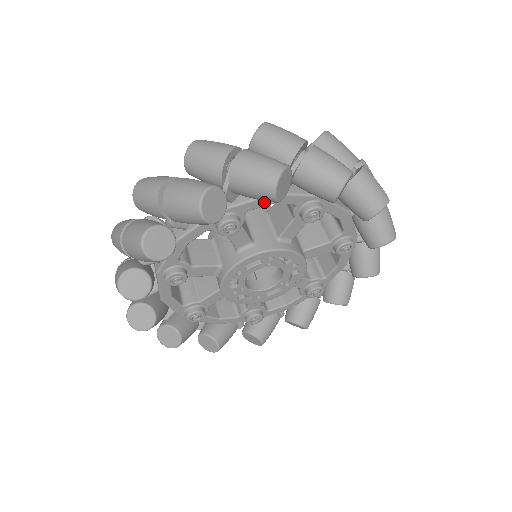
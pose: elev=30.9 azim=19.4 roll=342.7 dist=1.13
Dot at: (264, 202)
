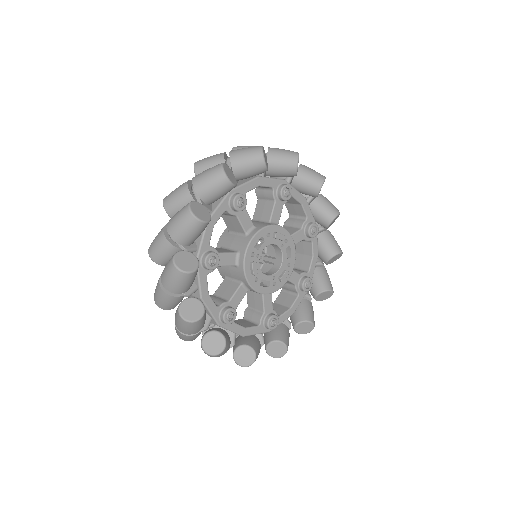
Dot at: (301, 198)
